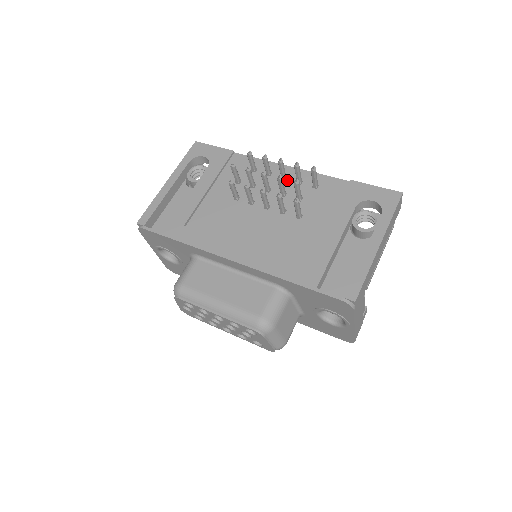
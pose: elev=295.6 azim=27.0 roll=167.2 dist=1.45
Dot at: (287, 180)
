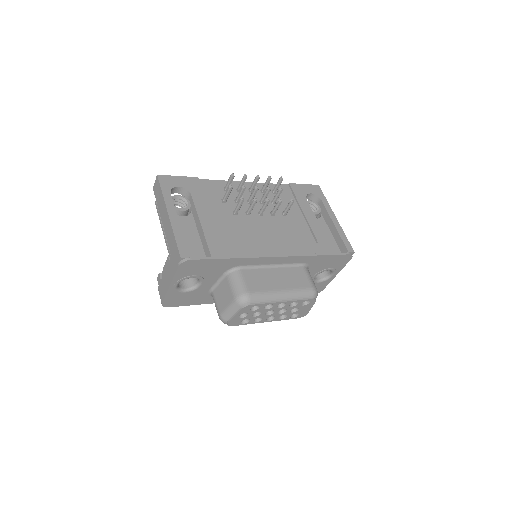
Dot at: occluded
